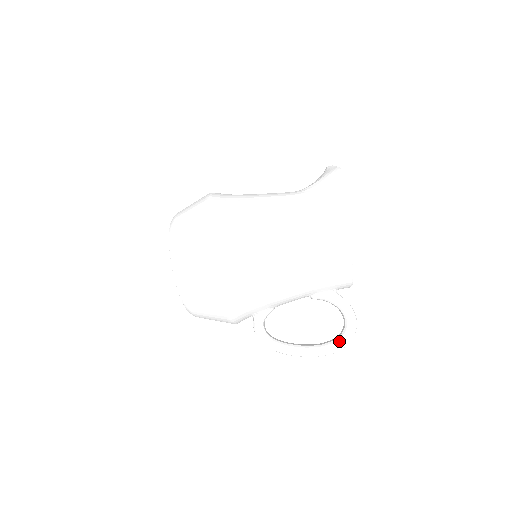
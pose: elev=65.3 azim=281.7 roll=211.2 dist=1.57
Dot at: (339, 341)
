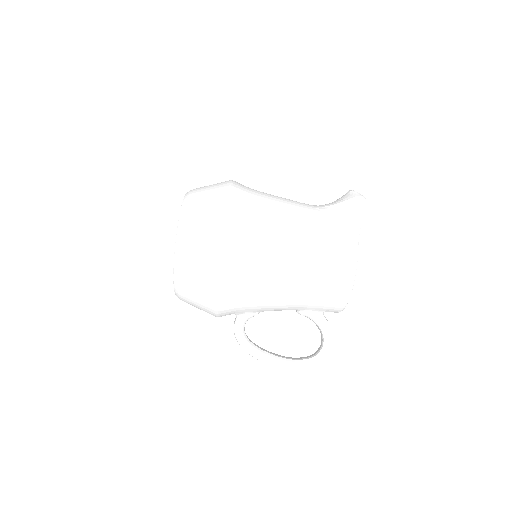
Dot at: (313, 361)
